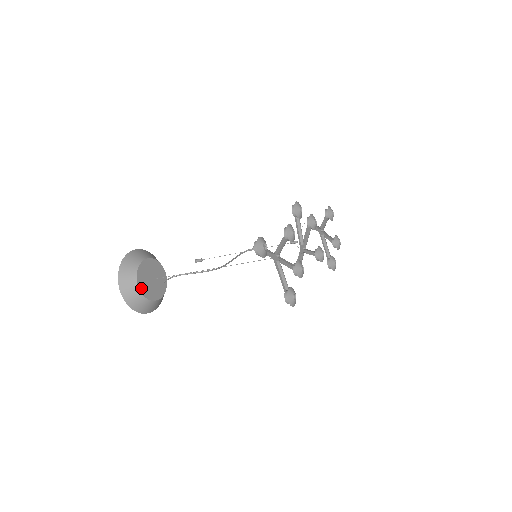
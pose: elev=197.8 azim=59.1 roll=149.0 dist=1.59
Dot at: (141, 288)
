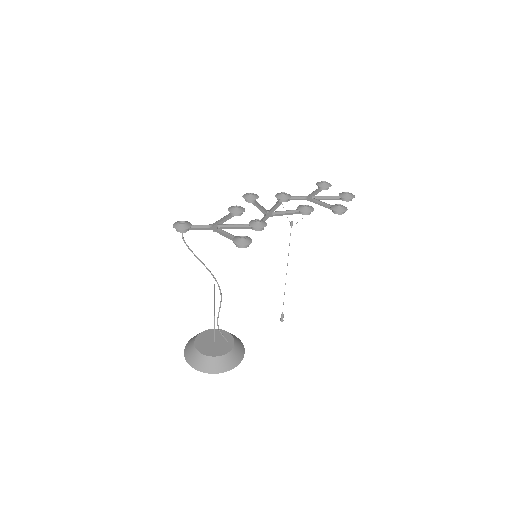
Dot at: (202, 351)
